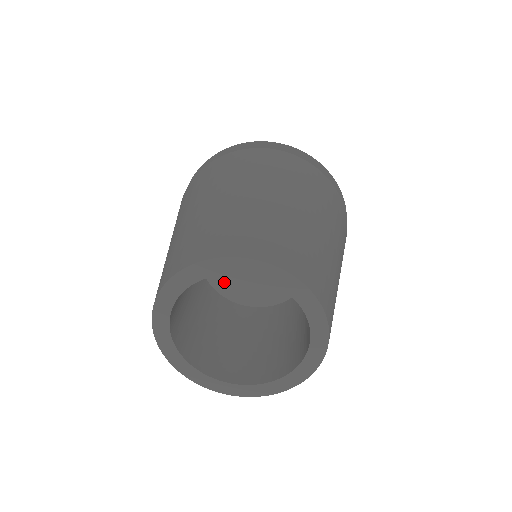
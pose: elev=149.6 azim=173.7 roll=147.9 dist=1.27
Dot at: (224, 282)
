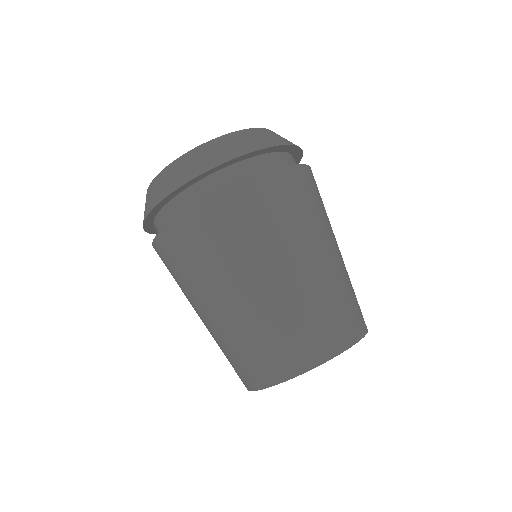
Dot at: occluded
